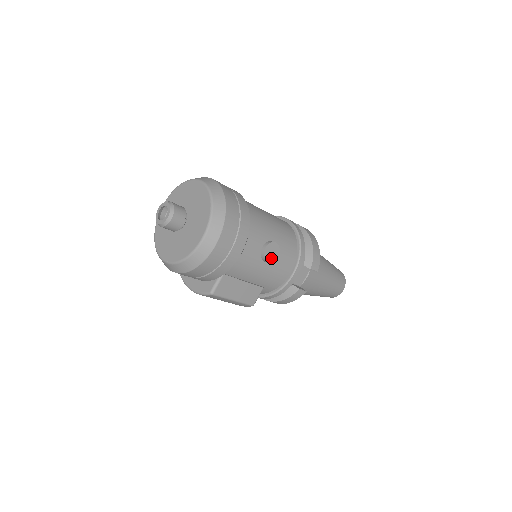
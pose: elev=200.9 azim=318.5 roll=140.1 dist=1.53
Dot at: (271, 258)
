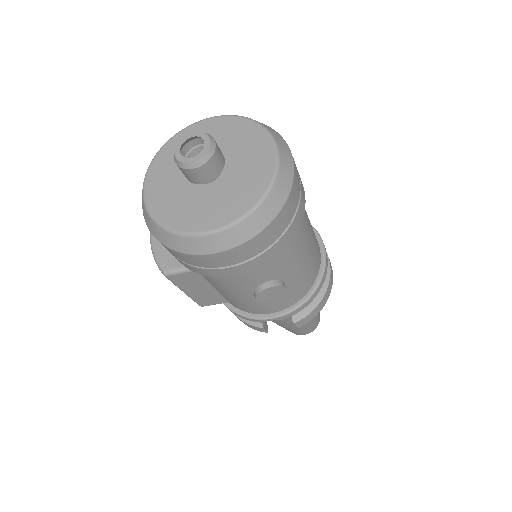
Dot at: (264, 298)
